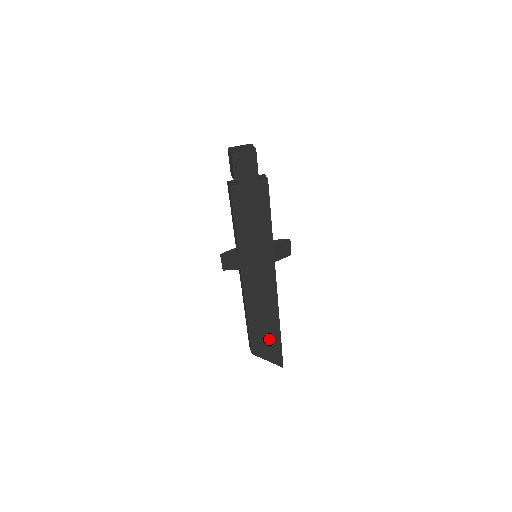
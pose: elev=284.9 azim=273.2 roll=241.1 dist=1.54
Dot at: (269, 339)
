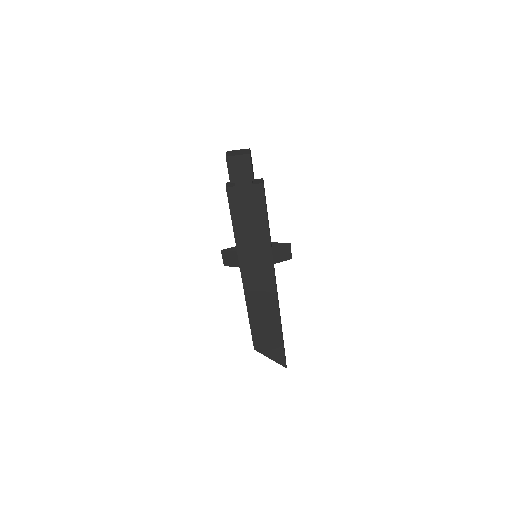
Dot at: (271, 338)
